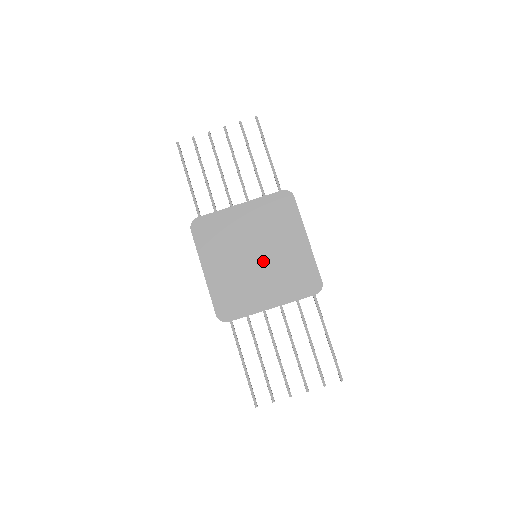
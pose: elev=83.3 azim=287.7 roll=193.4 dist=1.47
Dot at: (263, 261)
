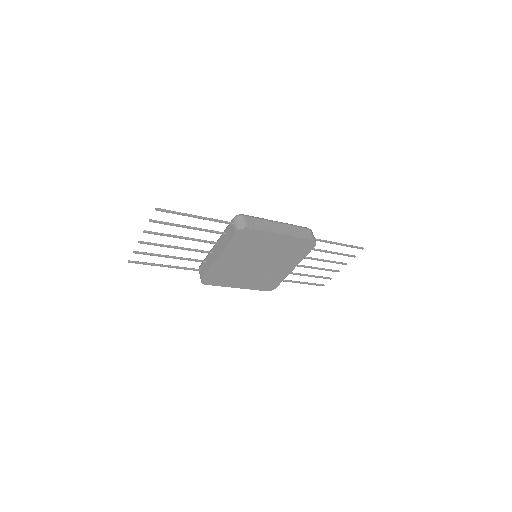
Dot at: (266, 261)
